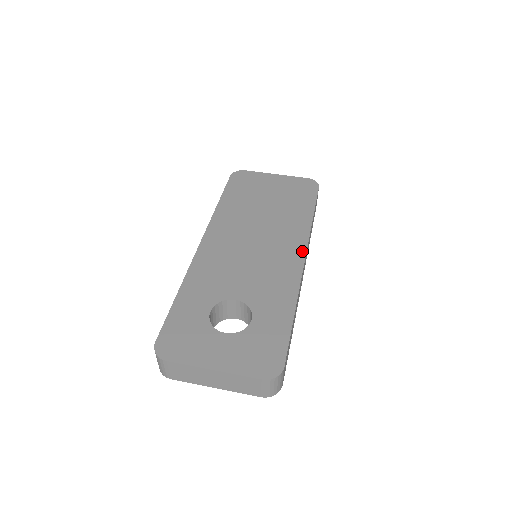
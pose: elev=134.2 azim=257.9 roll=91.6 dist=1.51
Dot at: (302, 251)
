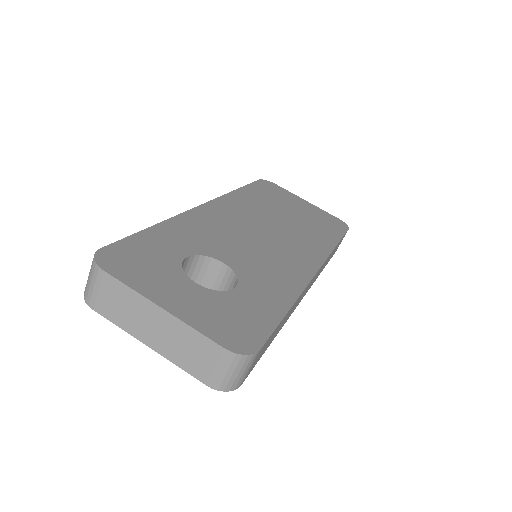
Dot at: (317, 263)
